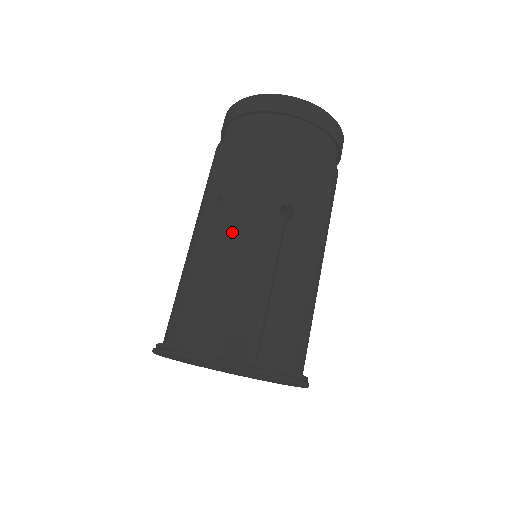
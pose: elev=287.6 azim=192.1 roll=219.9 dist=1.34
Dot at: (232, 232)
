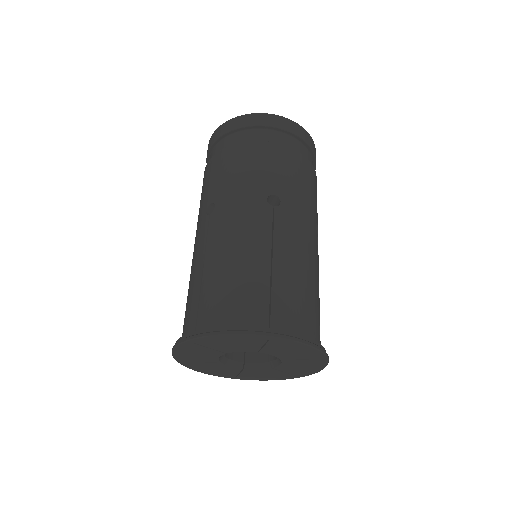
Dot at: (227, 226)
